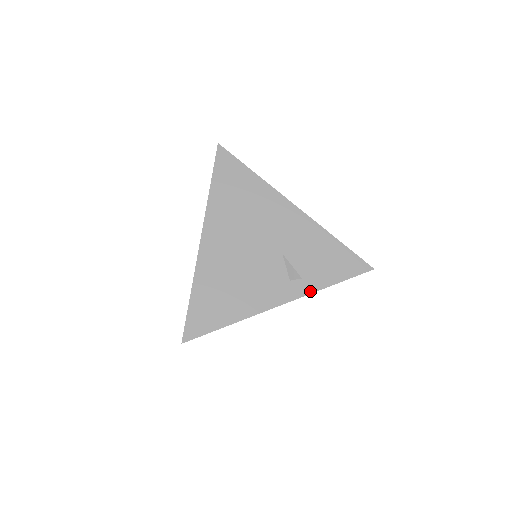
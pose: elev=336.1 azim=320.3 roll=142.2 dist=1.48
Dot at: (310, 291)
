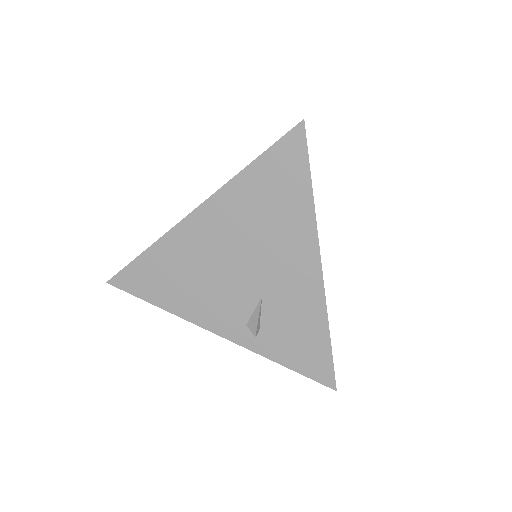
Dot at: (256, 350)
